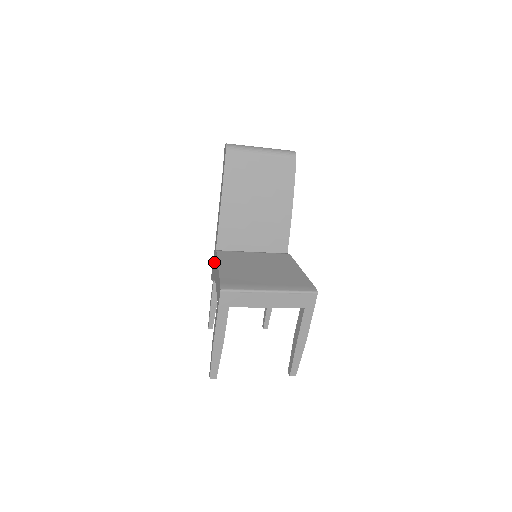
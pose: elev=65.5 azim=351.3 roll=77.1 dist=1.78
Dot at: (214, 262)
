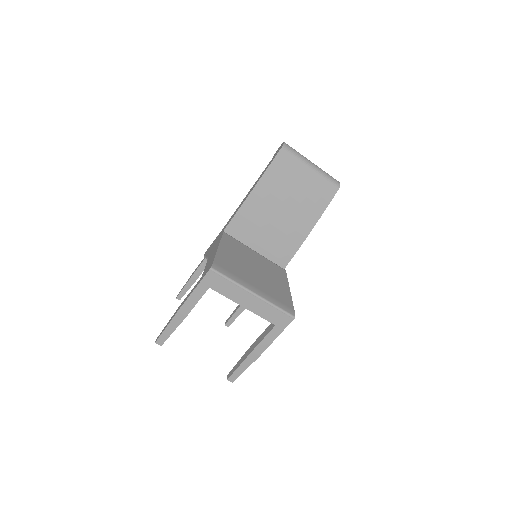
Dot at: (215, 241)
